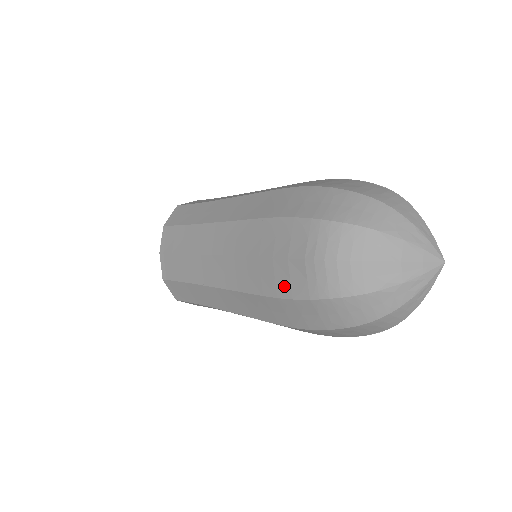
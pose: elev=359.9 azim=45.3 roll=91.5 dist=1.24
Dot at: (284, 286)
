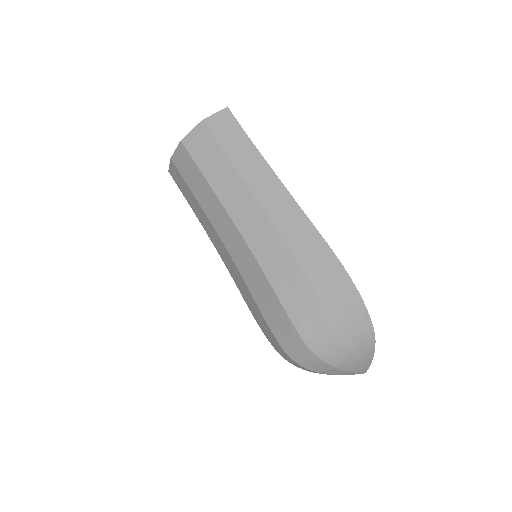
Dot at: (260, 324)
